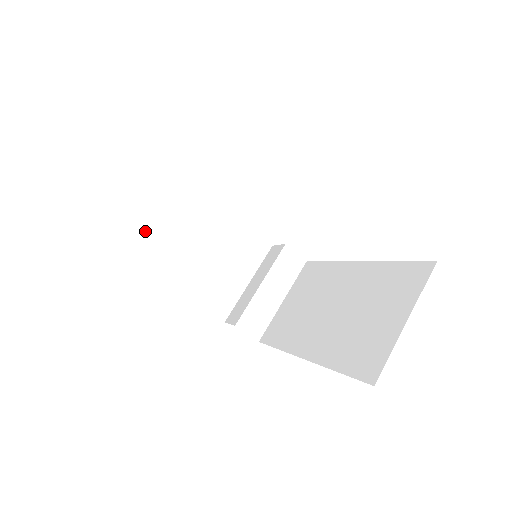
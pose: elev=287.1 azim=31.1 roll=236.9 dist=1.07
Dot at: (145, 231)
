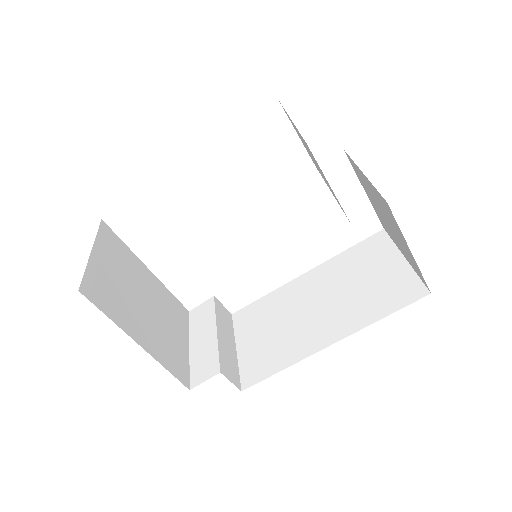
Dot at: (93, 273)
